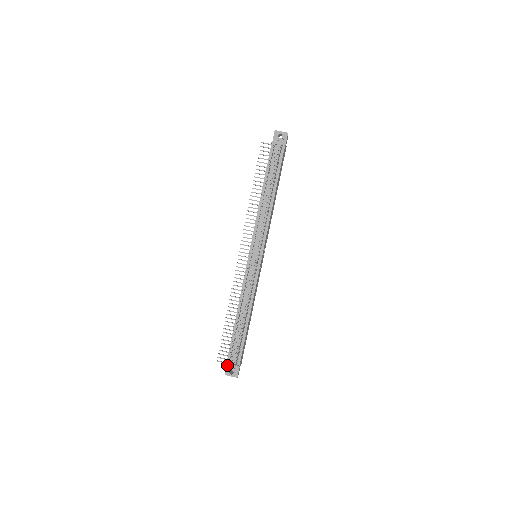
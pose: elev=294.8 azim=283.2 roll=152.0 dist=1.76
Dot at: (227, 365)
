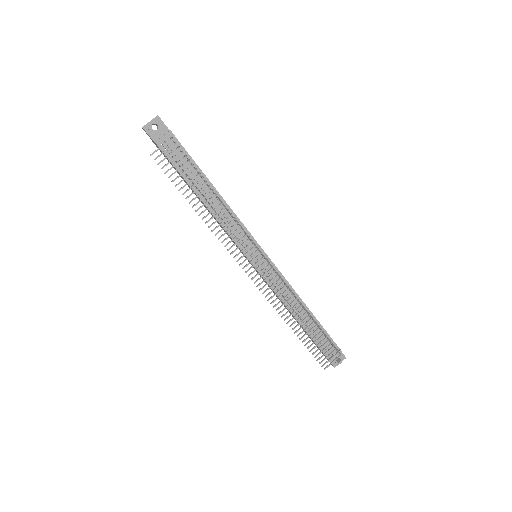
Dot at: occluded
